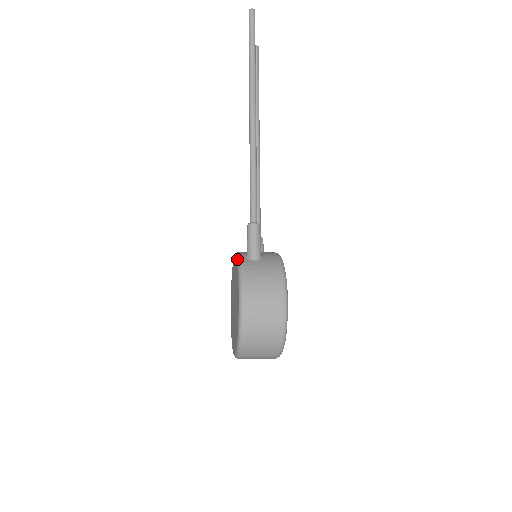
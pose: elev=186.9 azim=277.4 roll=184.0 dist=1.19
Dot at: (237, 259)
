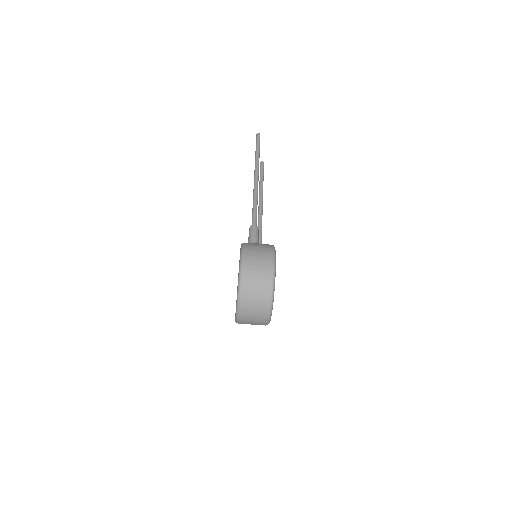
Dot at: occluded
